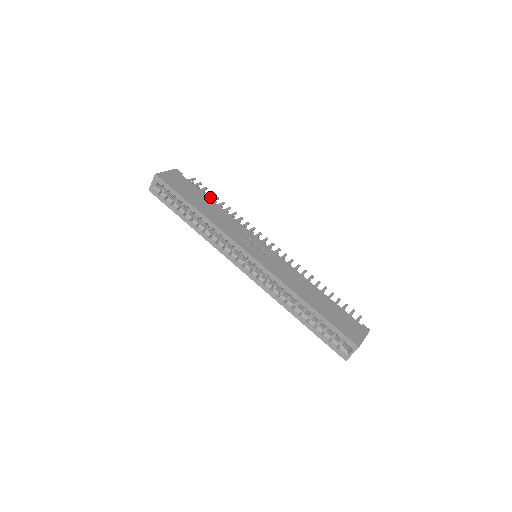
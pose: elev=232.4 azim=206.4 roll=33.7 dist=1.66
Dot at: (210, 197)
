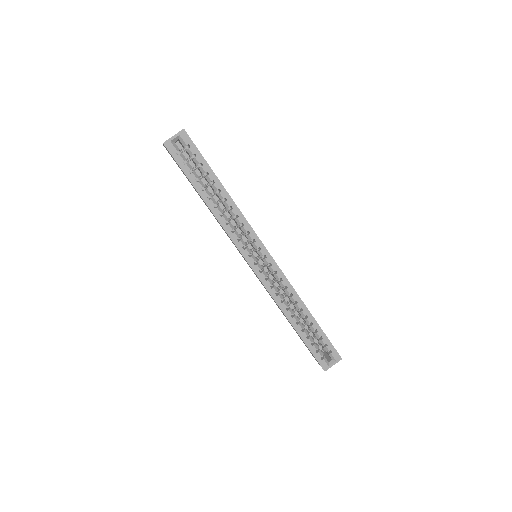
Dot at: occluded
